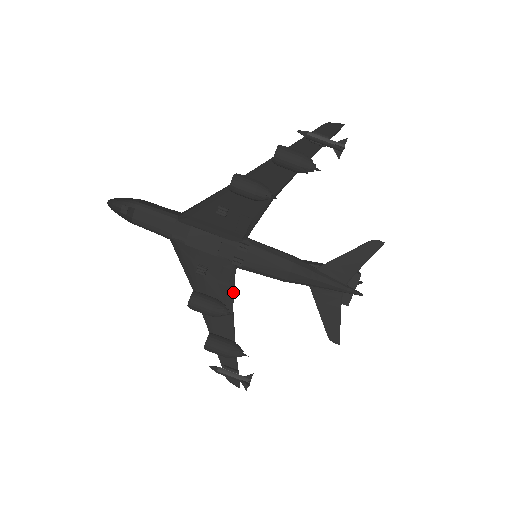
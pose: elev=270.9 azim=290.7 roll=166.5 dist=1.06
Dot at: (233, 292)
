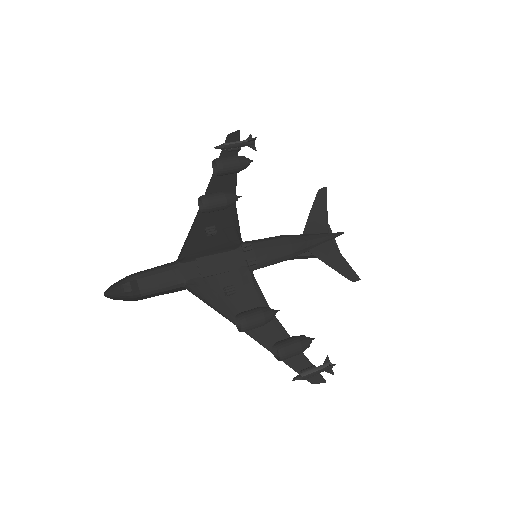
Dot at: (263, 296)
